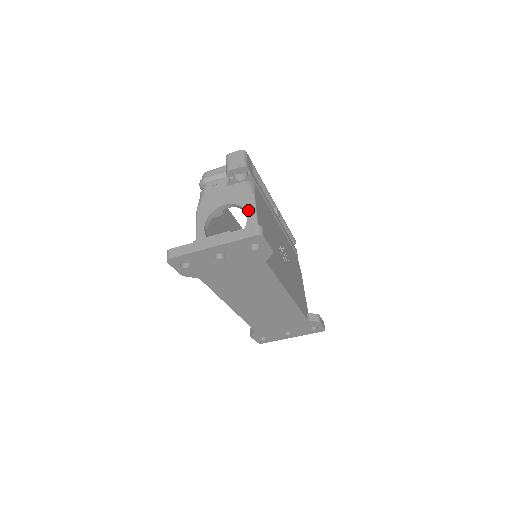
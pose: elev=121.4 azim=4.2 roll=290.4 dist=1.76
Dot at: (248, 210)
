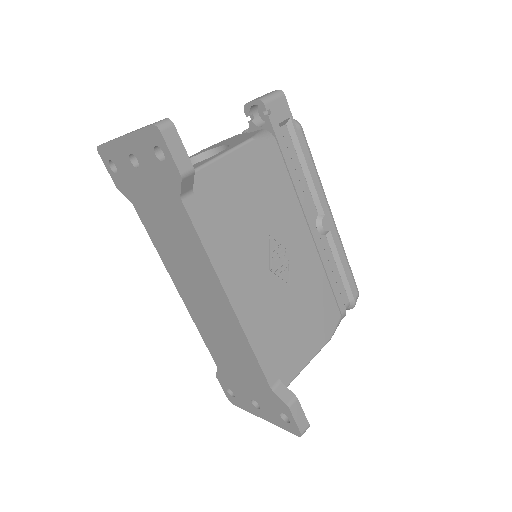
Dot at: (228, 148)
